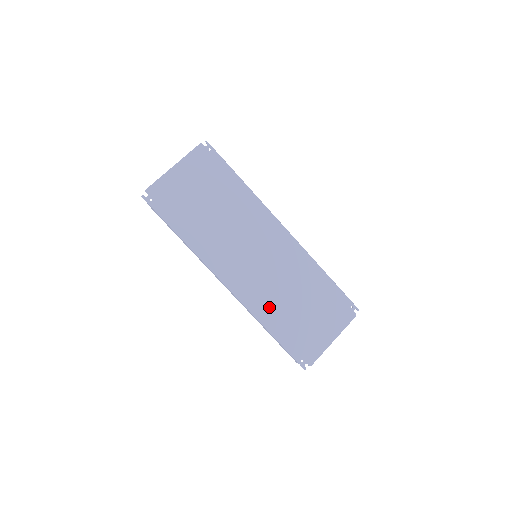
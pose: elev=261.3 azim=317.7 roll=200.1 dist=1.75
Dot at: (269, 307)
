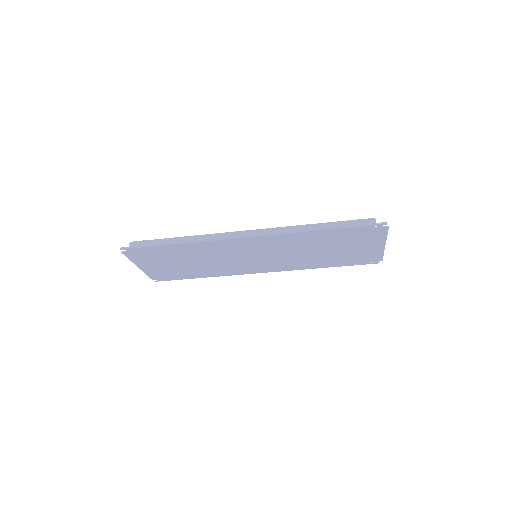
Dot at: (306, 263)
